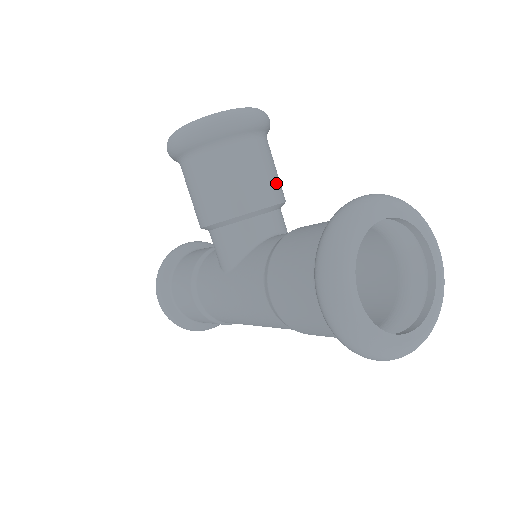
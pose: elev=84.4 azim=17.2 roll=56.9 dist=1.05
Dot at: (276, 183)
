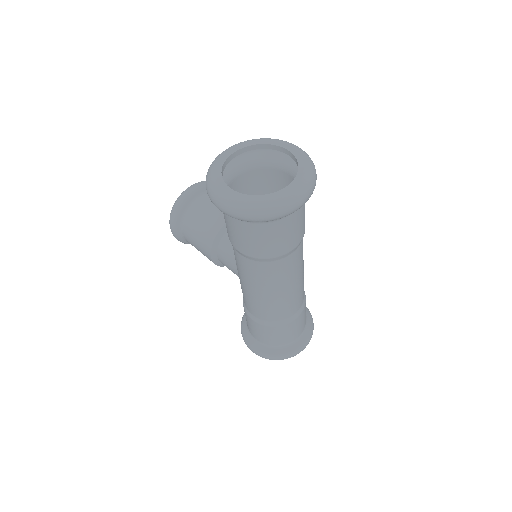
Dot at: occluded
